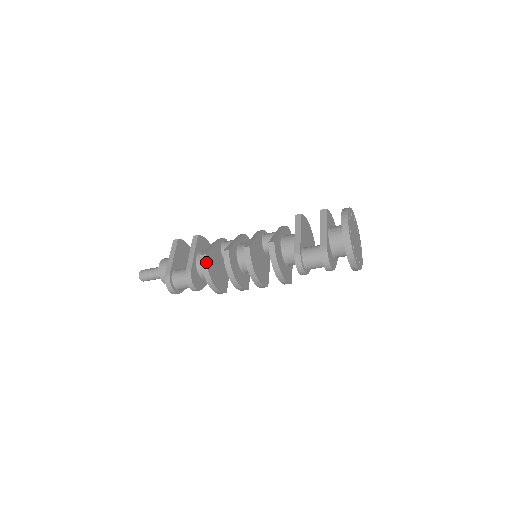
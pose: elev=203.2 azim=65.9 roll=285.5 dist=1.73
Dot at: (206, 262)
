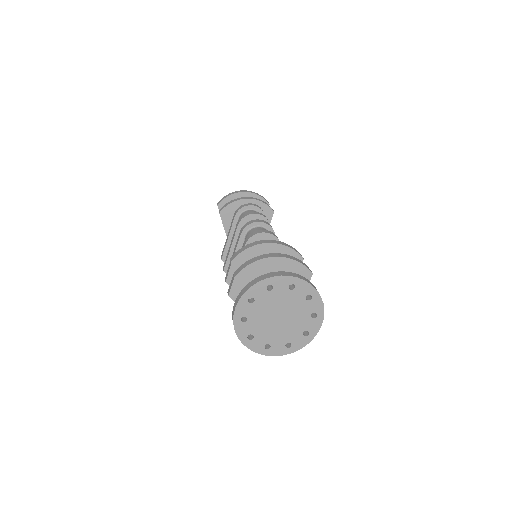
Dot at: occluded
